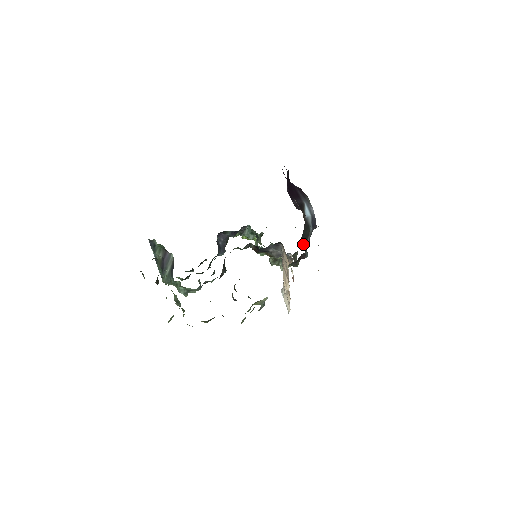
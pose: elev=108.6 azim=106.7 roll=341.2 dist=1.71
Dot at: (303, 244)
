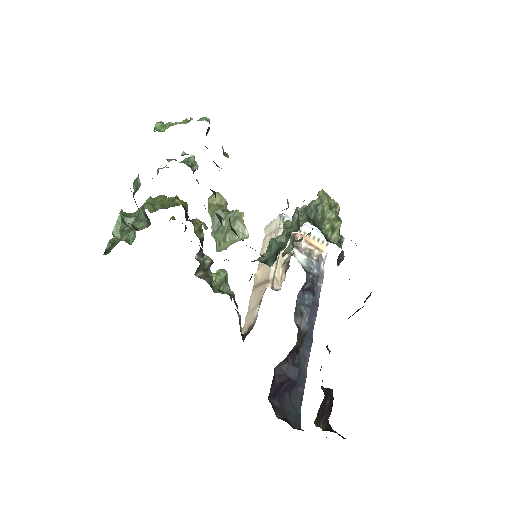
Dot at: occluded
